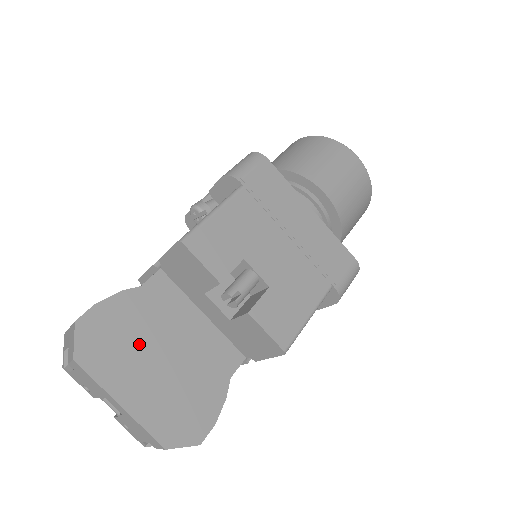
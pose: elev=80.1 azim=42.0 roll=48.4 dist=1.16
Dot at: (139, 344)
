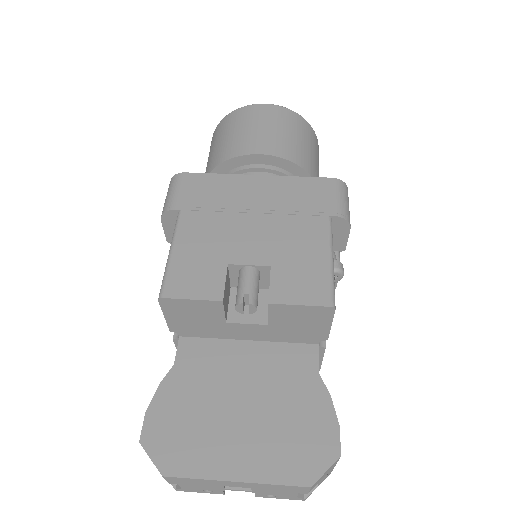
Dot at: (210, 414)
